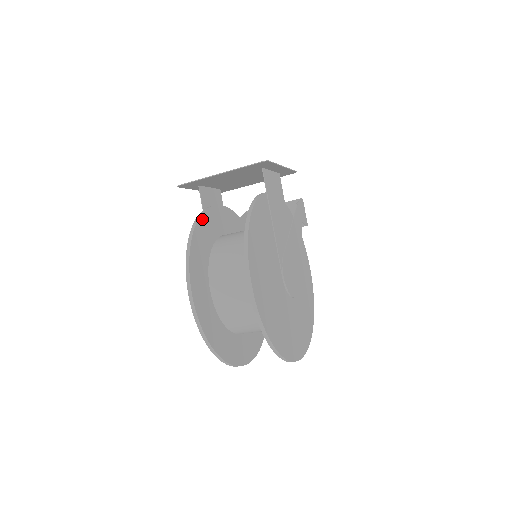
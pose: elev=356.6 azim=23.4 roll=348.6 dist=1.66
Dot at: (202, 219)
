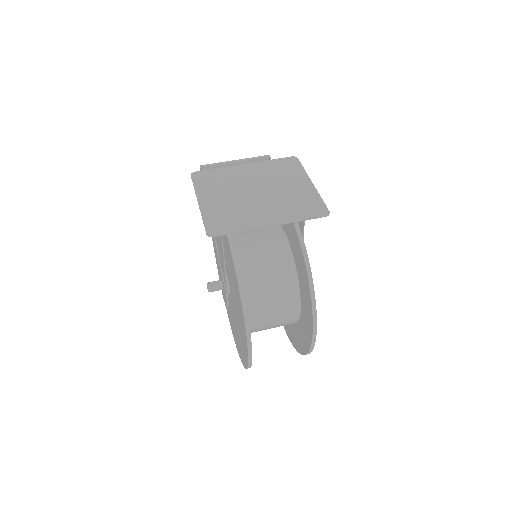
Dot at: (238, 265)
